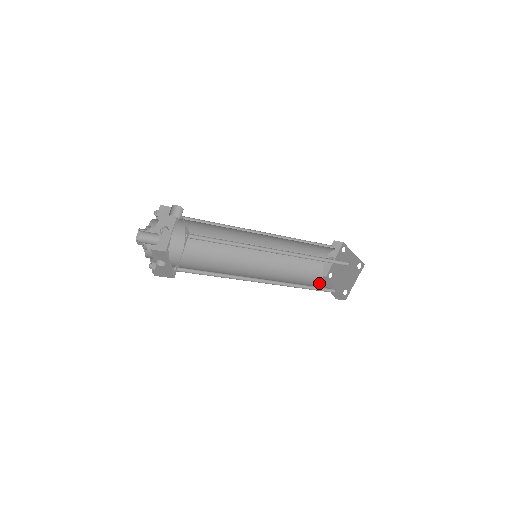
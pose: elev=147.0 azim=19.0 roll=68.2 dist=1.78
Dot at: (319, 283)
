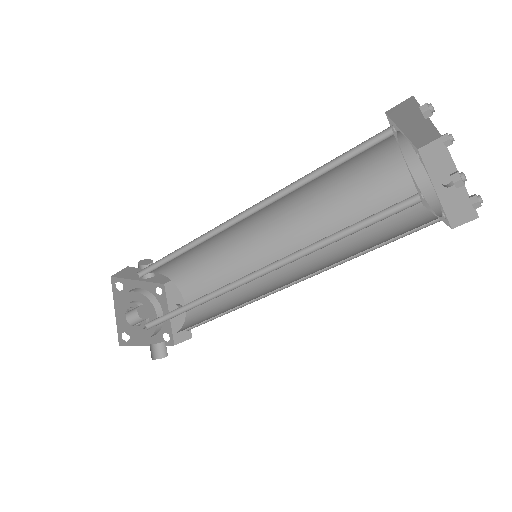
Dot at: occluded
